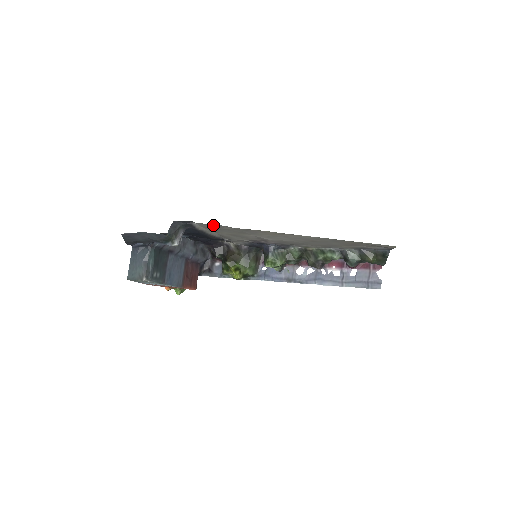
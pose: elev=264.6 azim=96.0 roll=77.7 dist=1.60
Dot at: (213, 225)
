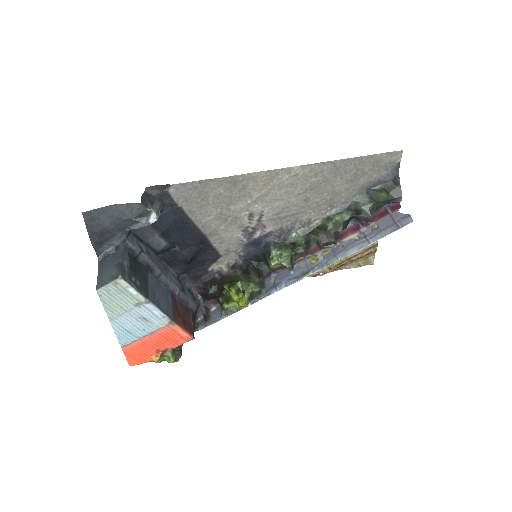
Dot at: (193, 185)
